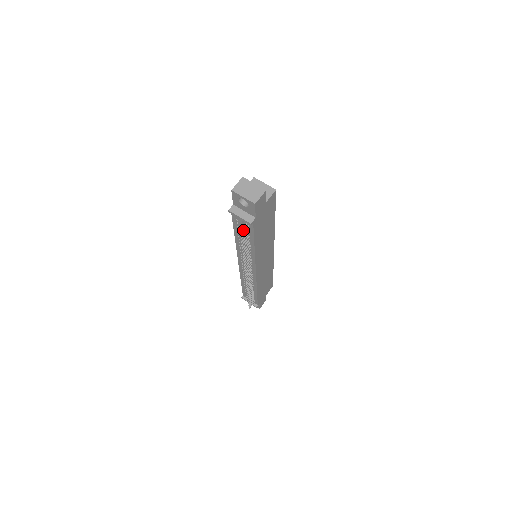
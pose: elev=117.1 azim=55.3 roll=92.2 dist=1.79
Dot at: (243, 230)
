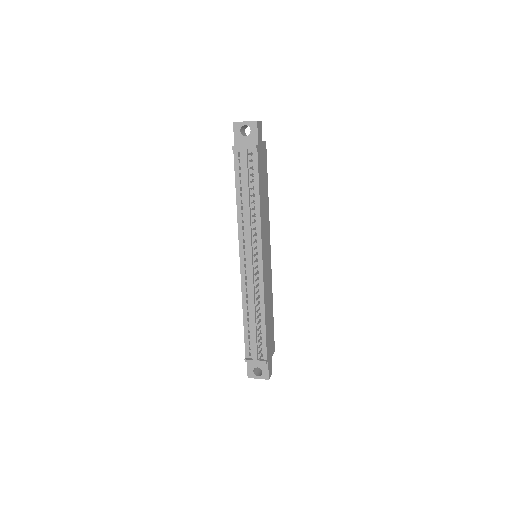
Dot at: (247, 170)
